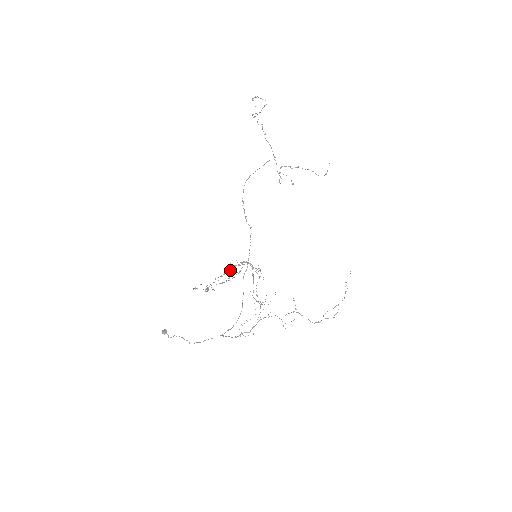
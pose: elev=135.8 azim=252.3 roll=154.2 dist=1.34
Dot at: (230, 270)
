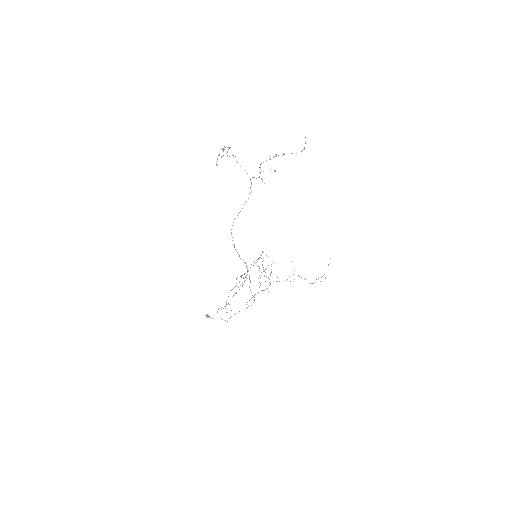
Dot at: occluded
